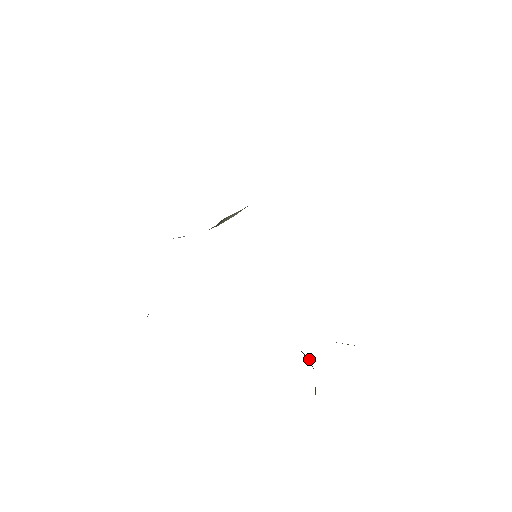
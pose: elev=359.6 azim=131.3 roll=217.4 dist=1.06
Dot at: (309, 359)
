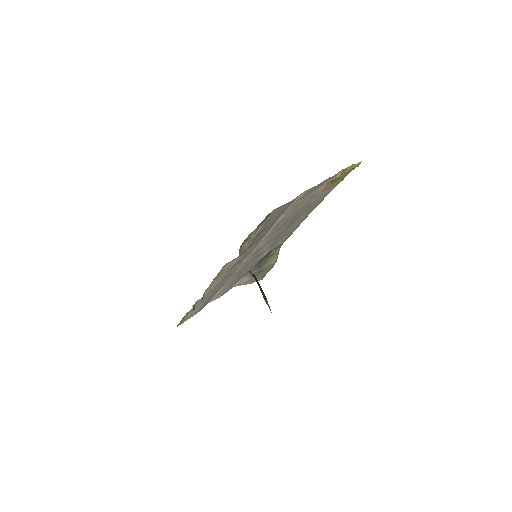
Dot at: (254, 275)
